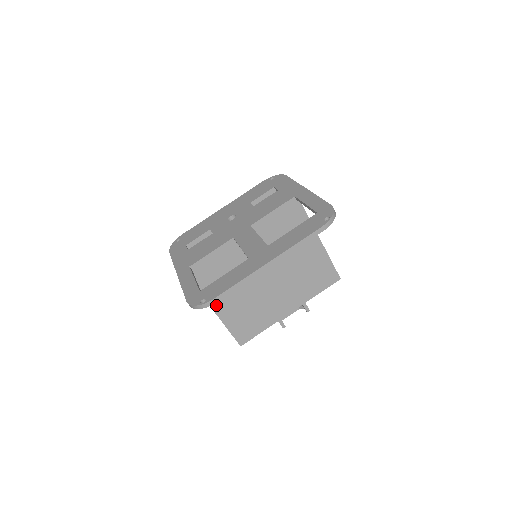
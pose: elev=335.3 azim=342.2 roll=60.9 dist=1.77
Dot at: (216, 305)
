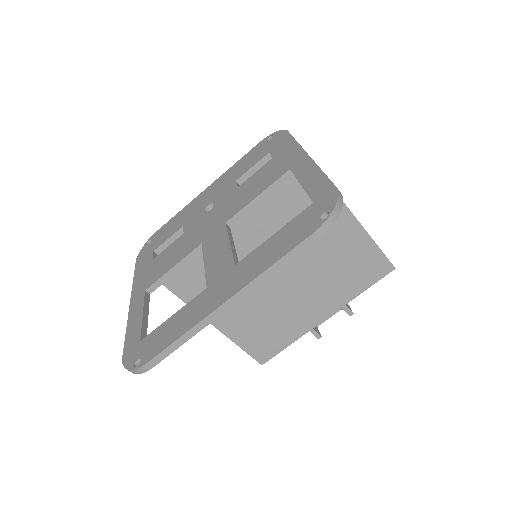
Dot at: (217, 320)
